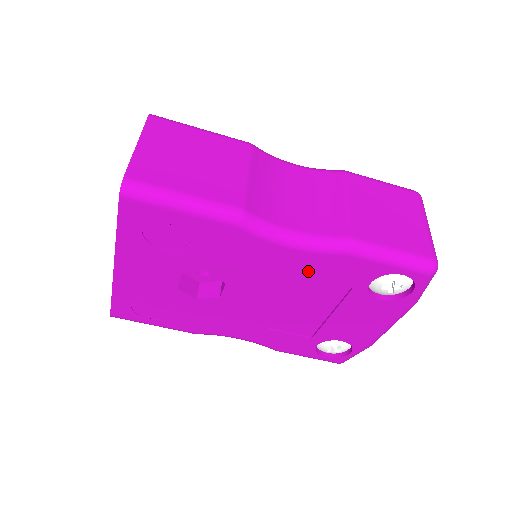
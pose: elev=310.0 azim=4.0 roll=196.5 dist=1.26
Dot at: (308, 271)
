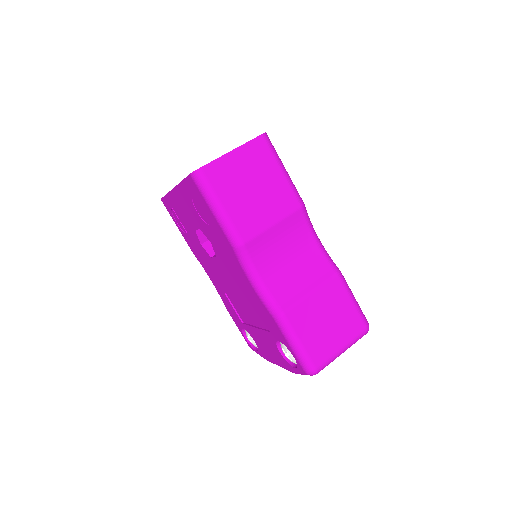
Dot at: (254, 301)
